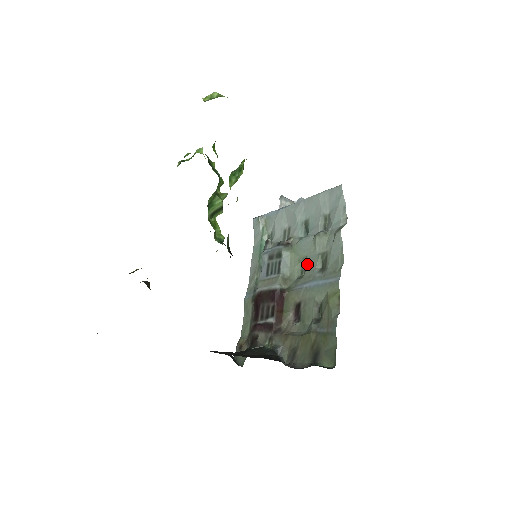
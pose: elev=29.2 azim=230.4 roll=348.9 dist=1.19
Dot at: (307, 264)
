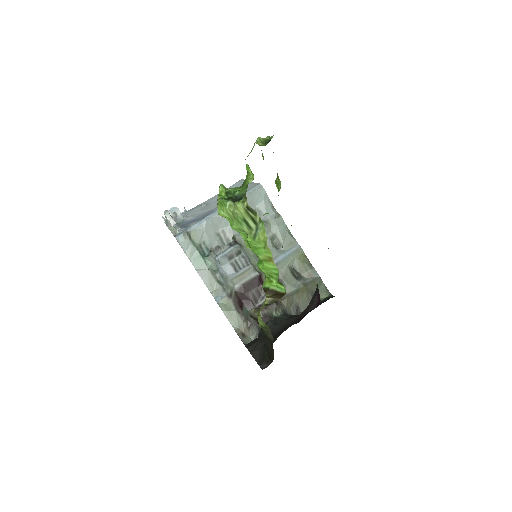
Dot at: occluded
